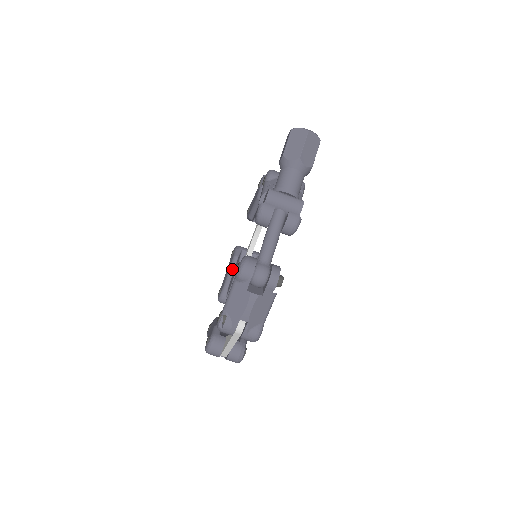
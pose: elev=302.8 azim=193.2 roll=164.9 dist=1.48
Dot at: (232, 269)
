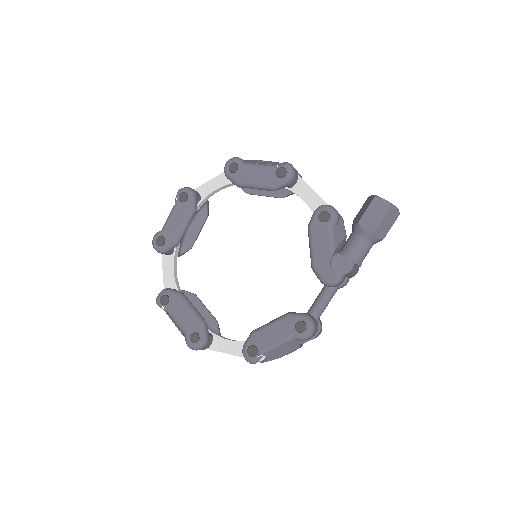
Dot at: (188, 225)
